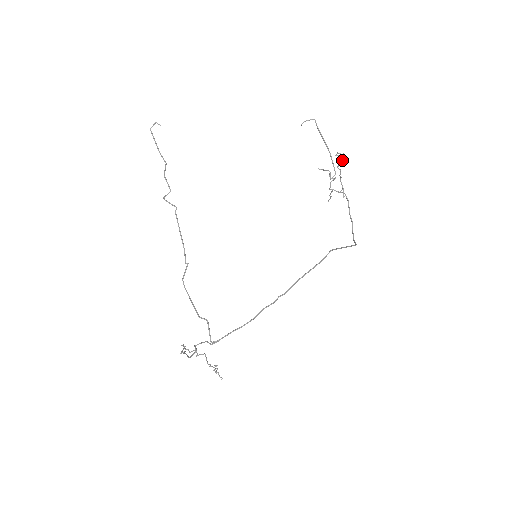
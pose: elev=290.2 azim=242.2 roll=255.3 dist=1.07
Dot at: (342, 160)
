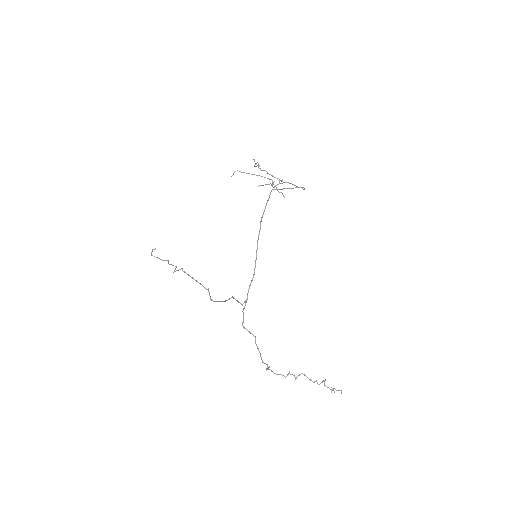
Dot at: (258, 164)
